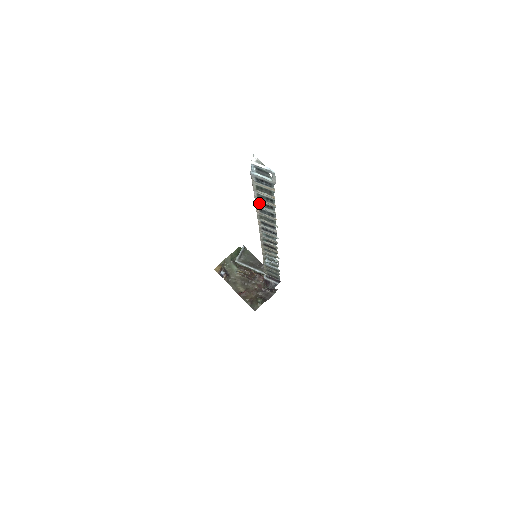
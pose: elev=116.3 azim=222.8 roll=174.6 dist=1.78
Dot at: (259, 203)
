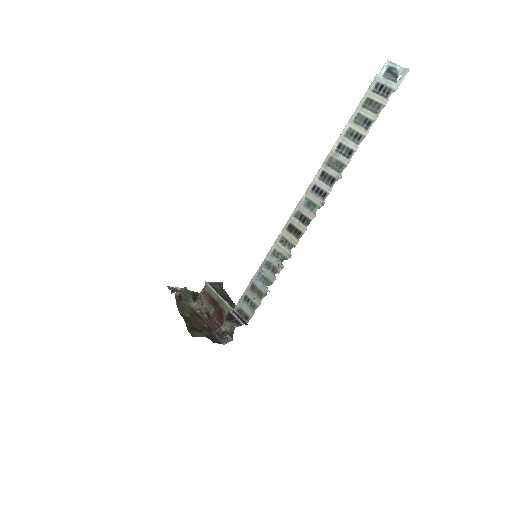
Dot at: (347, 132)
